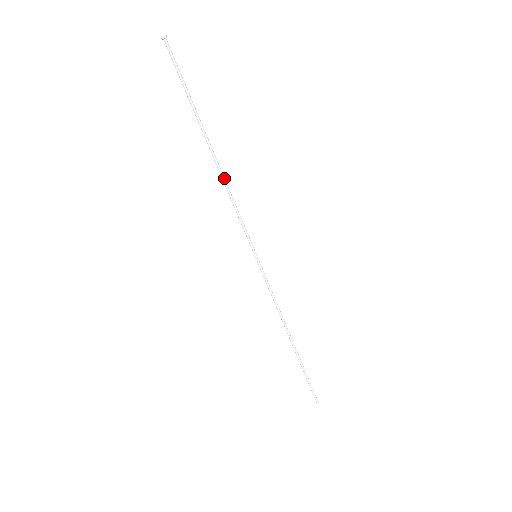
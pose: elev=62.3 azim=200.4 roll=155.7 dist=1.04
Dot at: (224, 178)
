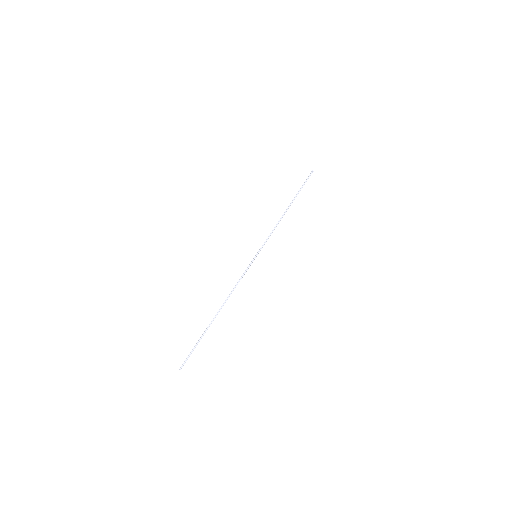
Dot at: occluded
